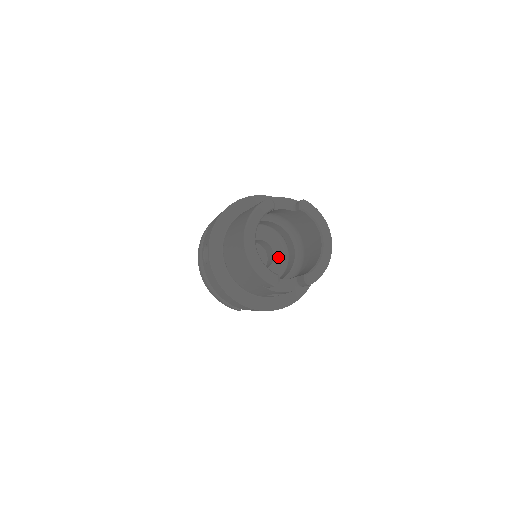
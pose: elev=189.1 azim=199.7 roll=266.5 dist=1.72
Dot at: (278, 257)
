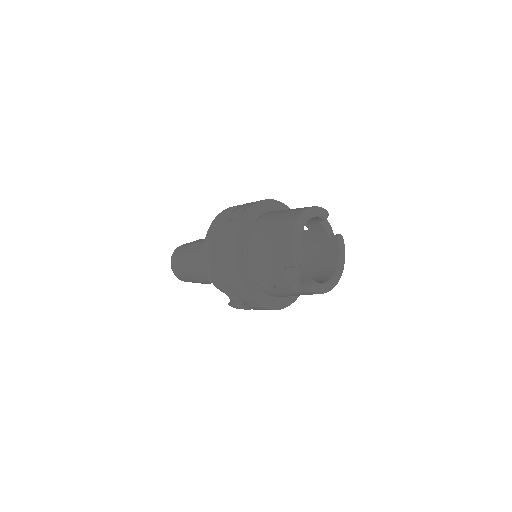
Dot at: occluded
